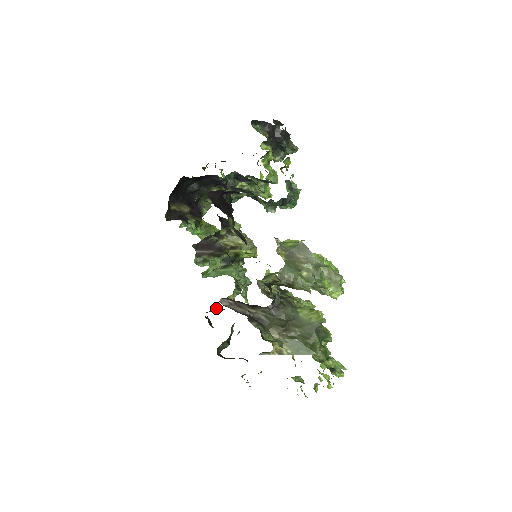
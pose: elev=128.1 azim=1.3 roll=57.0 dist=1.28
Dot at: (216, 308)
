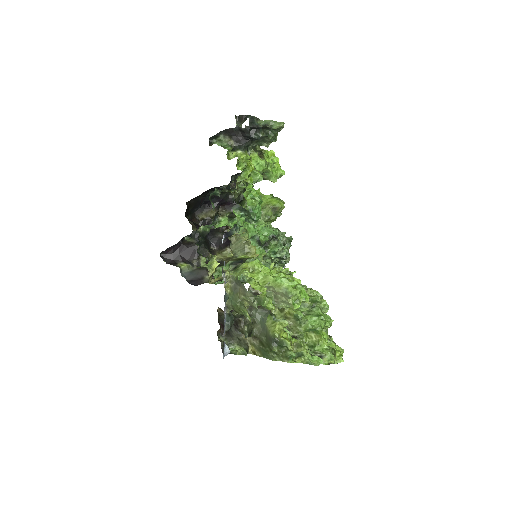
Dot at: occluded
